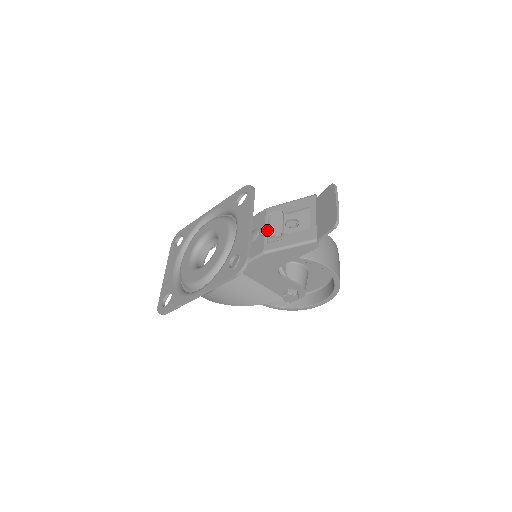
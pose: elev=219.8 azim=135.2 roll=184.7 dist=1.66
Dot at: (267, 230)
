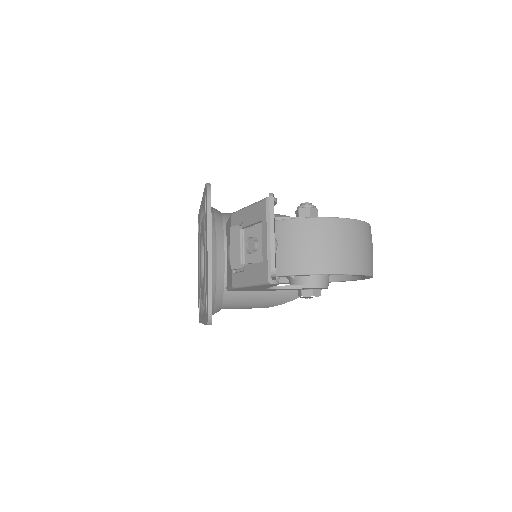
Dot at: occluded
